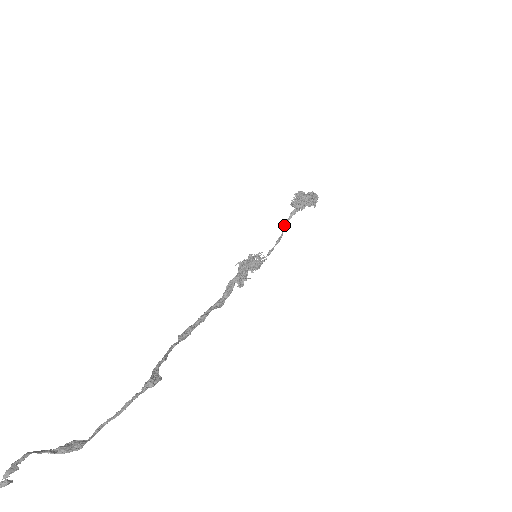
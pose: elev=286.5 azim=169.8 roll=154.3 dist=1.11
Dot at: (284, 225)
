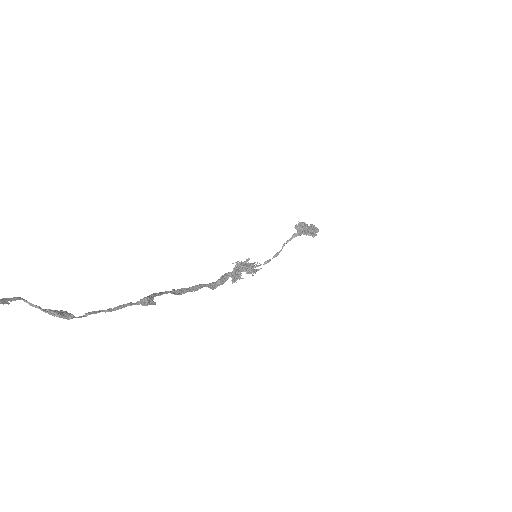
Dot at: (284, 243)
